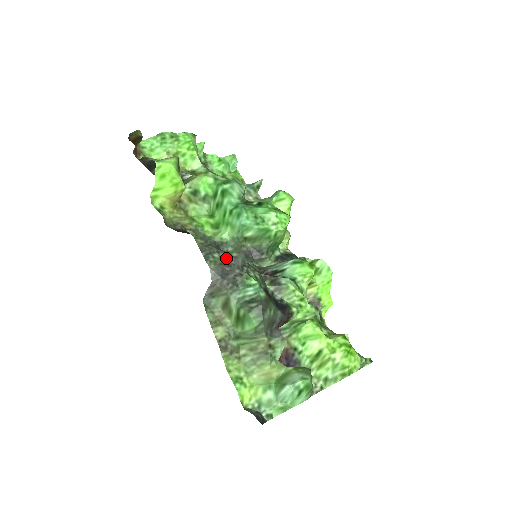
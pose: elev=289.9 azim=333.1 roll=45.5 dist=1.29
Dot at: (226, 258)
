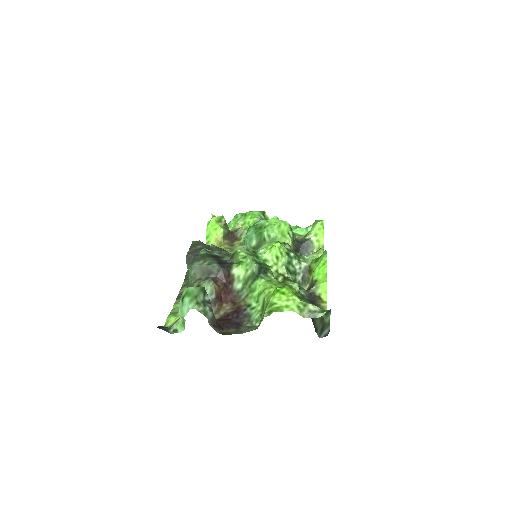
Dot at: (205, 247)
